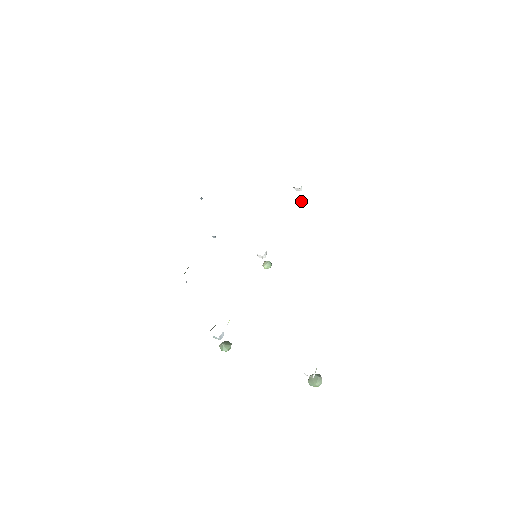
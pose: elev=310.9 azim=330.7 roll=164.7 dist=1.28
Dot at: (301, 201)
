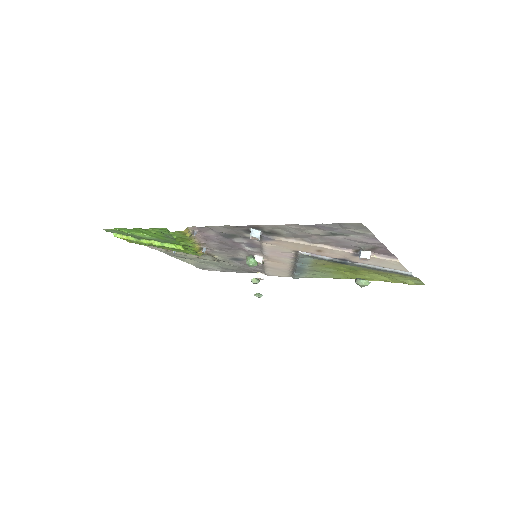
Dot at: (258, 293)
